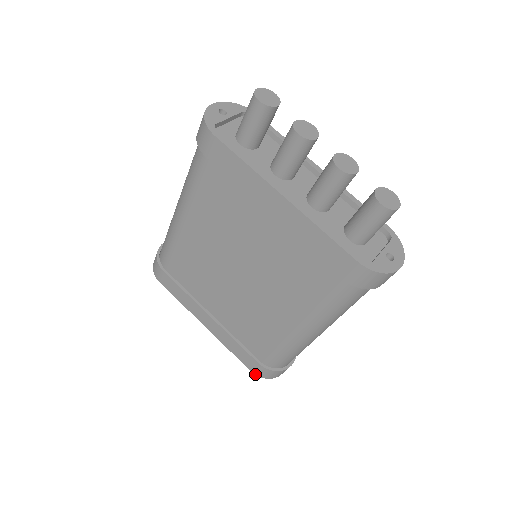
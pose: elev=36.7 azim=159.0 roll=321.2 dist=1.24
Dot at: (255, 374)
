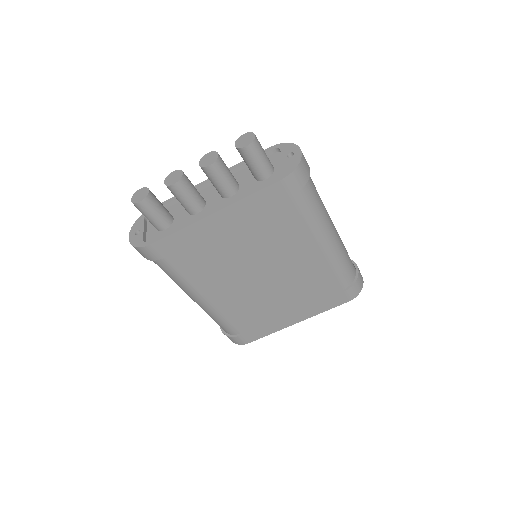
Dot at: (352, 299)
